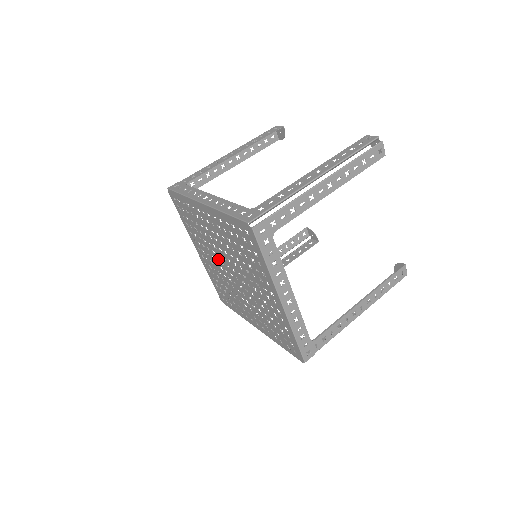
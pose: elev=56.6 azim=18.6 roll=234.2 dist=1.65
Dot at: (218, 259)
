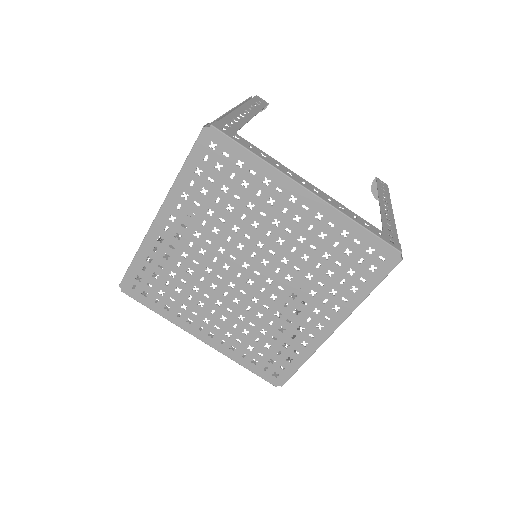
Dot at: (224, 289)
